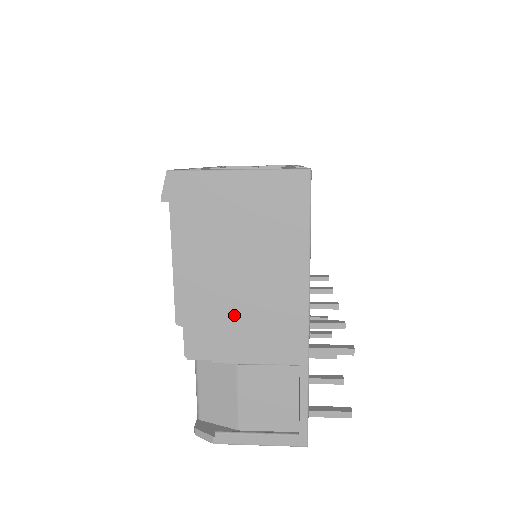
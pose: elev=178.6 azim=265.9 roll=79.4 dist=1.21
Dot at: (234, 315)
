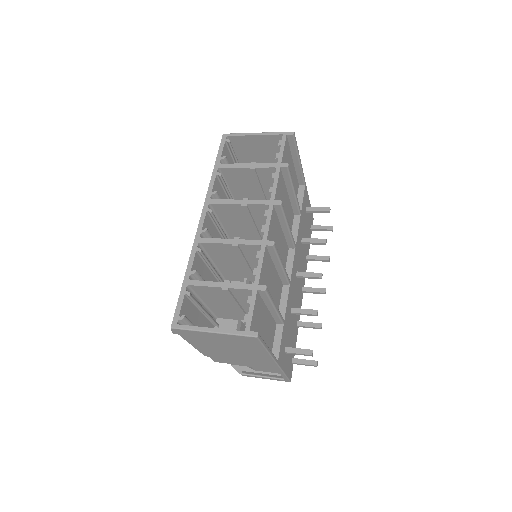
Dot at: (235, 358)
